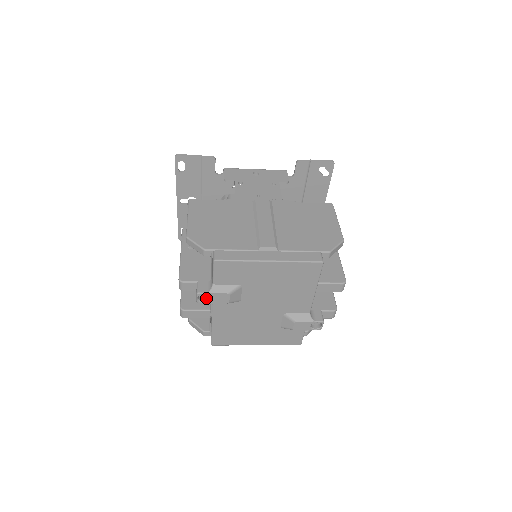
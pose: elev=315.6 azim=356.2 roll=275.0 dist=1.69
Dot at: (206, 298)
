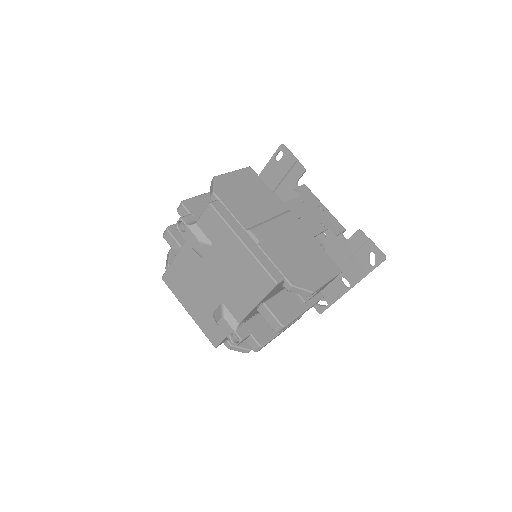
Dot at: (184, 230)
